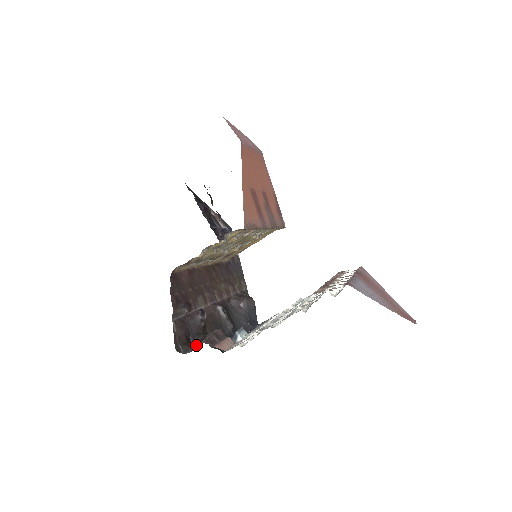
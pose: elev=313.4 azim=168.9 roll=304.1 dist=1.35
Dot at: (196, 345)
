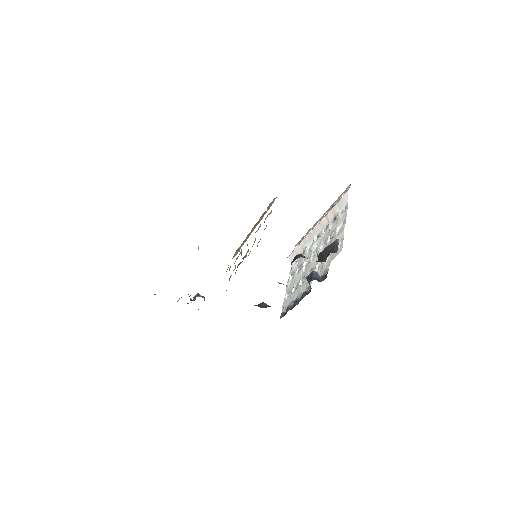
Dot at: (334, 248)
